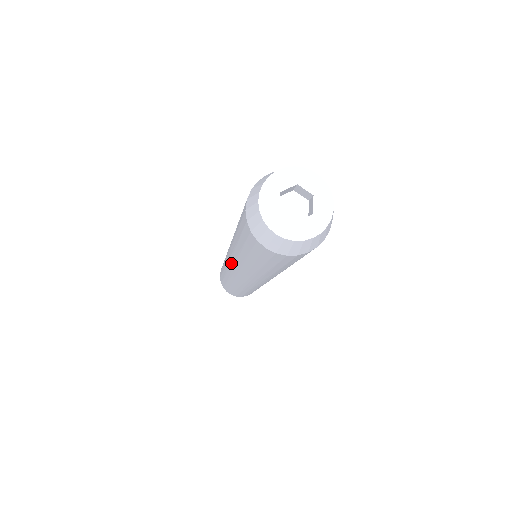
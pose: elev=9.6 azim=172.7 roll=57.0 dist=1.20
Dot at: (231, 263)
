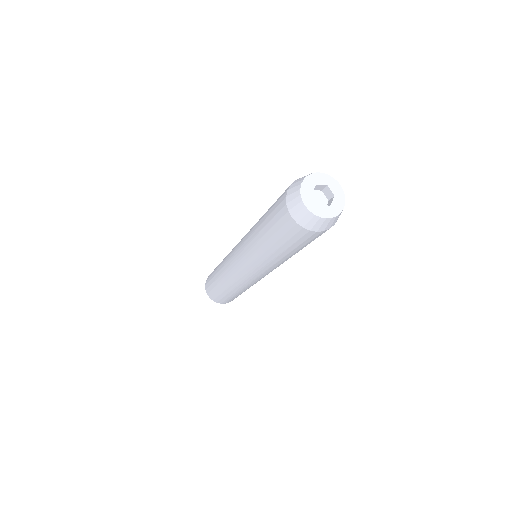
Dot at: (250, 269)
